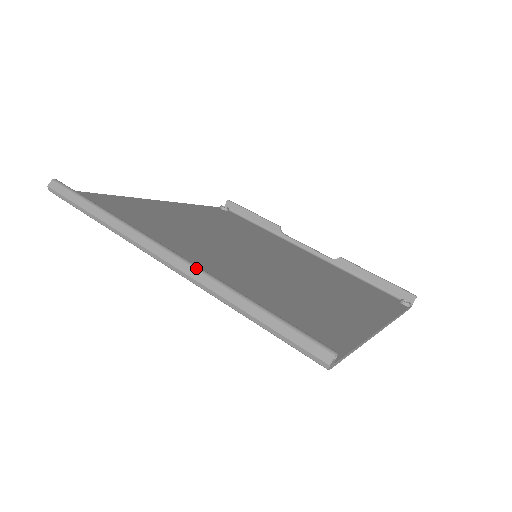
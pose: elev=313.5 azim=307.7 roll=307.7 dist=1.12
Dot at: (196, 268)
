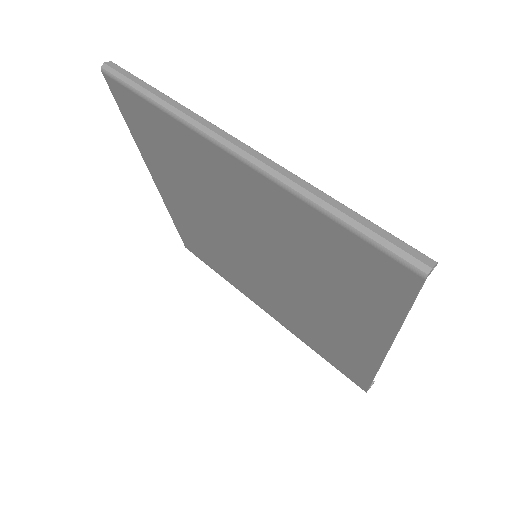
Dot at: occluded
